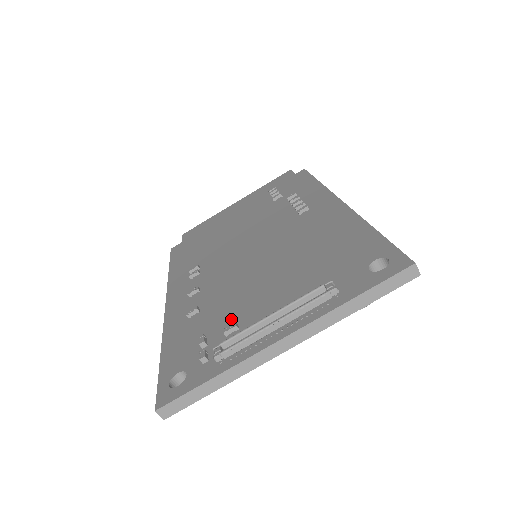
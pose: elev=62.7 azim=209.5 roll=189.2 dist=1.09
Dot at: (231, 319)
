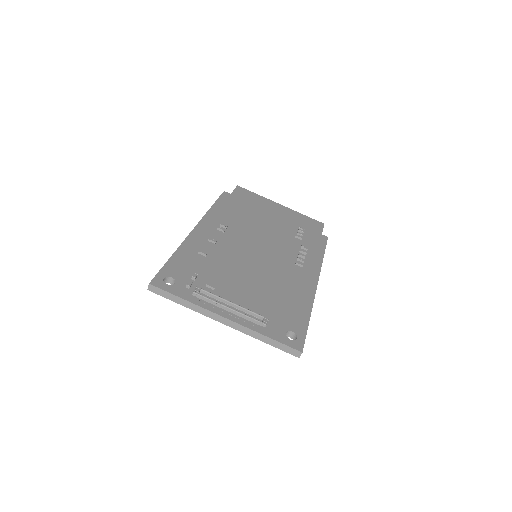
Dot at: (215, 280)
